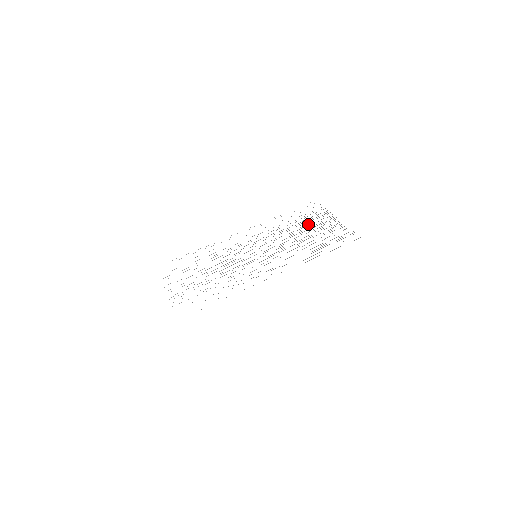
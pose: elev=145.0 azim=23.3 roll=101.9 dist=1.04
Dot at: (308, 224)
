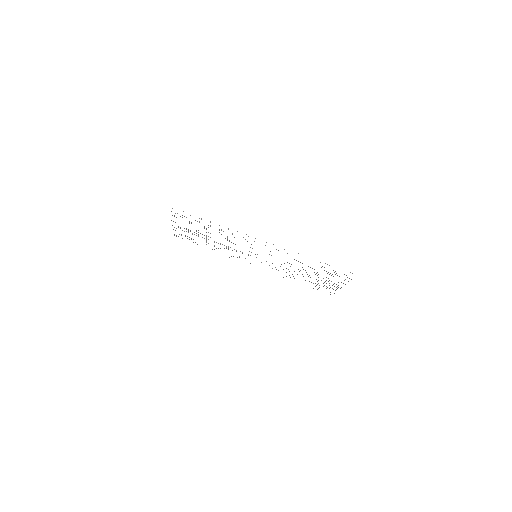
Dot at: occluded
